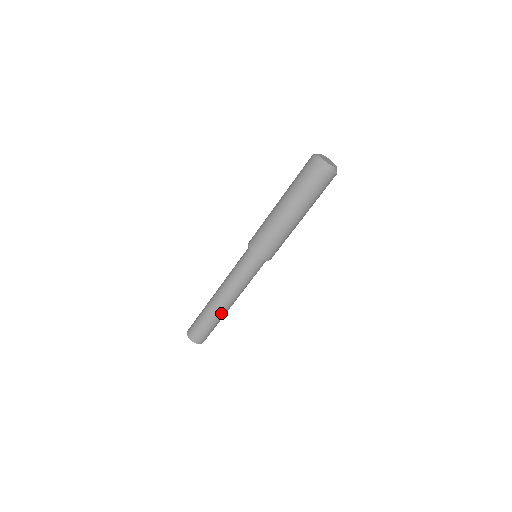
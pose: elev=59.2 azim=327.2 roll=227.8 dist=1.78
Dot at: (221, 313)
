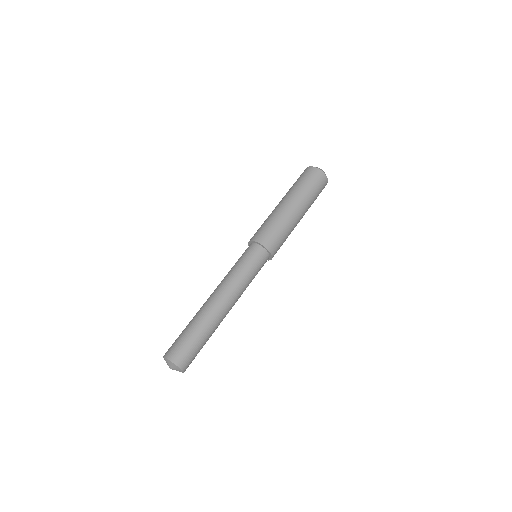
Dot at: (204, 311)
